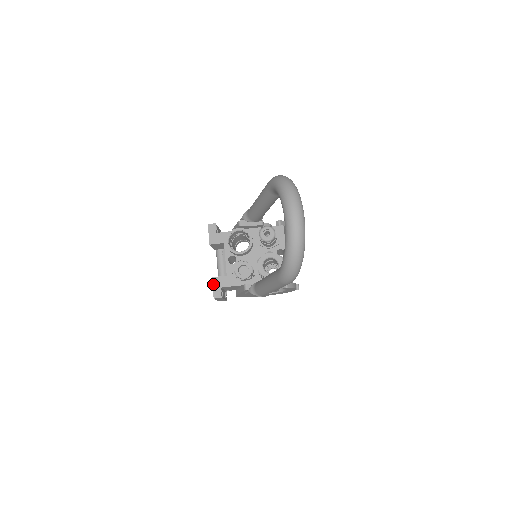
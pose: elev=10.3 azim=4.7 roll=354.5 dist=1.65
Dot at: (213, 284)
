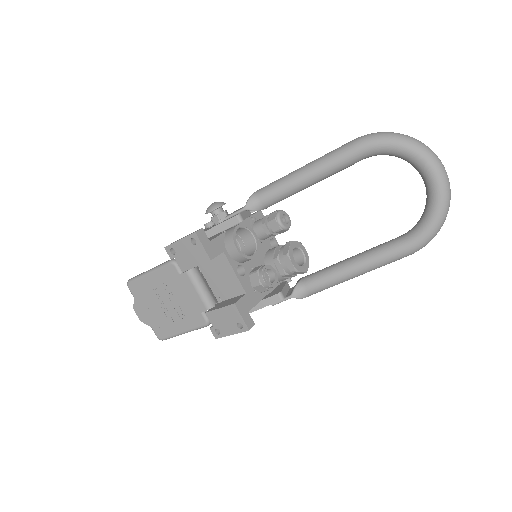
Dot at: (240, 312)
